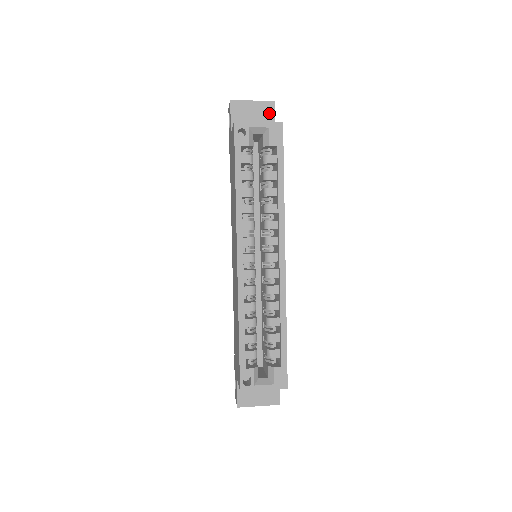
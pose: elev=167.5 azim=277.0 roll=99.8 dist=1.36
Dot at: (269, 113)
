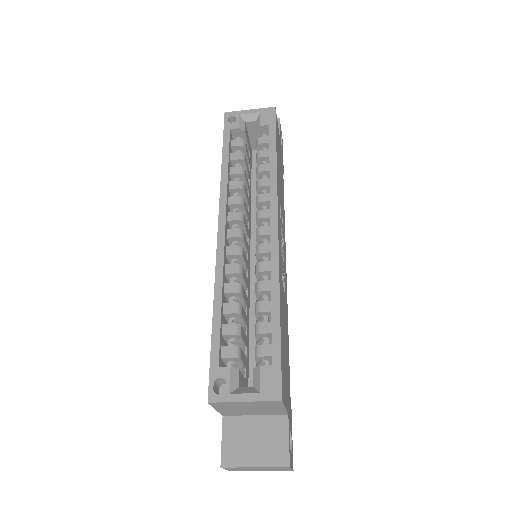
Dot at: occluded
